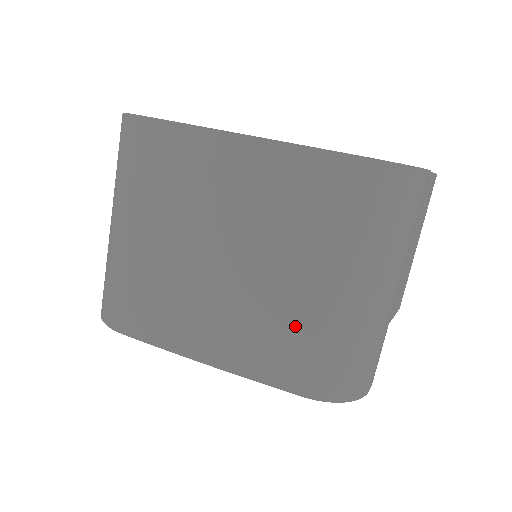
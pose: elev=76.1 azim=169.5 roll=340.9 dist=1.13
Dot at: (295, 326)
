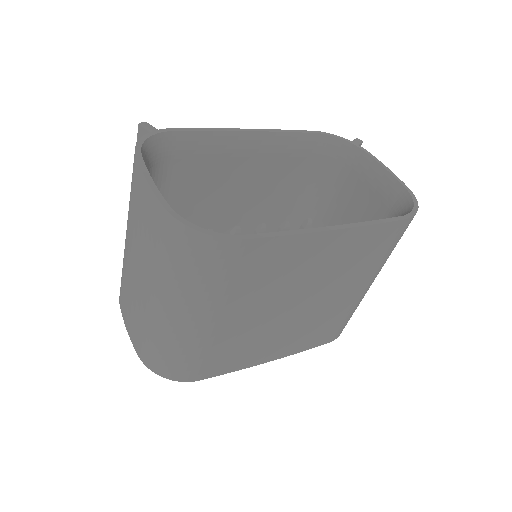
Dot at: (336, 316)
